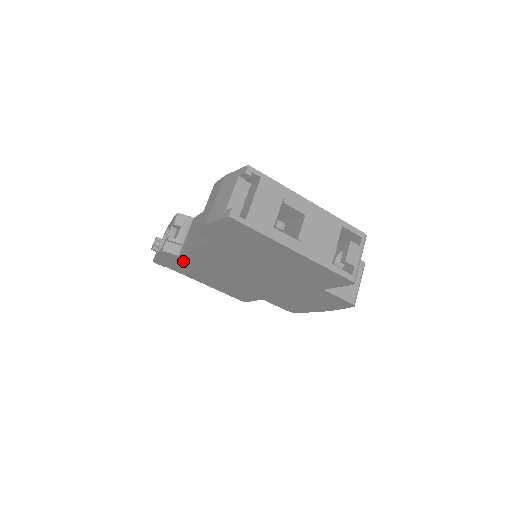
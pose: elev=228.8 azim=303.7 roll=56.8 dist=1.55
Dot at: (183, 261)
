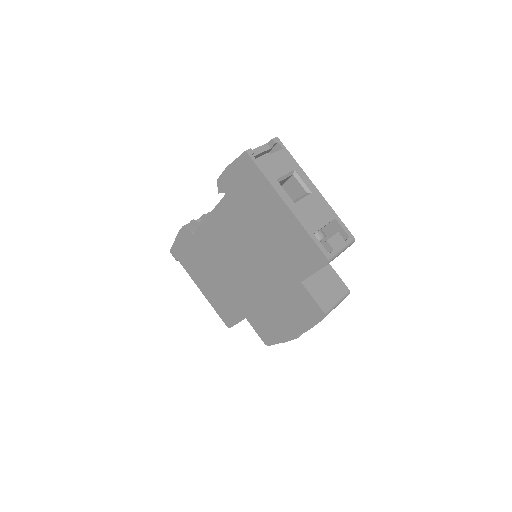
Dot at: (194, 244)
